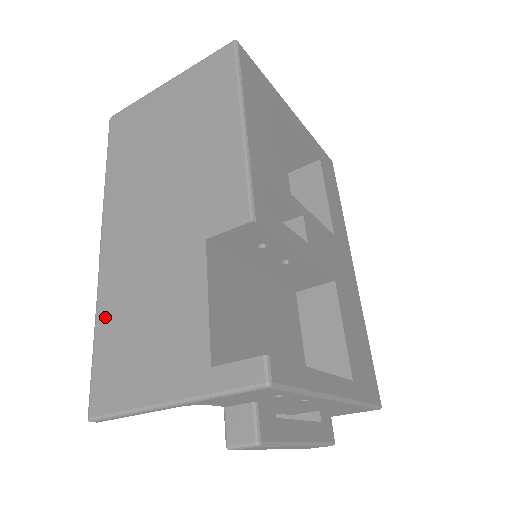
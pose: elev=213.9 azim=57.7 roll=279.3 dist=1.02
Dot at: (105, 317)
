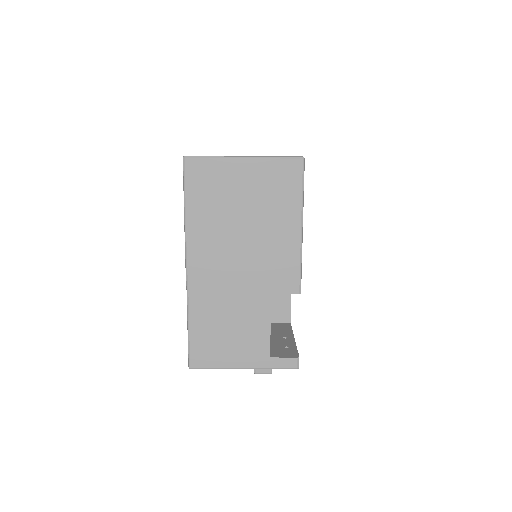
Dot at: (197, 318)
